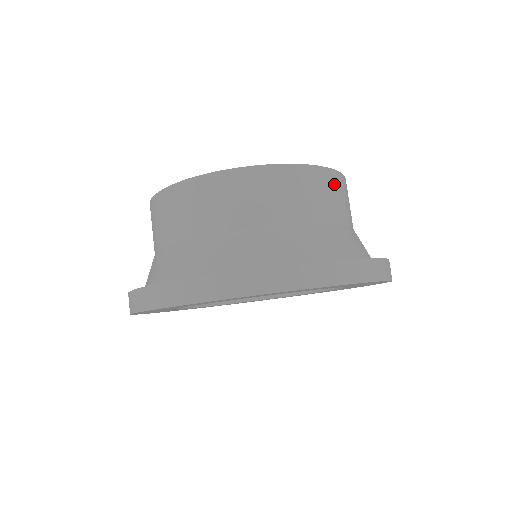
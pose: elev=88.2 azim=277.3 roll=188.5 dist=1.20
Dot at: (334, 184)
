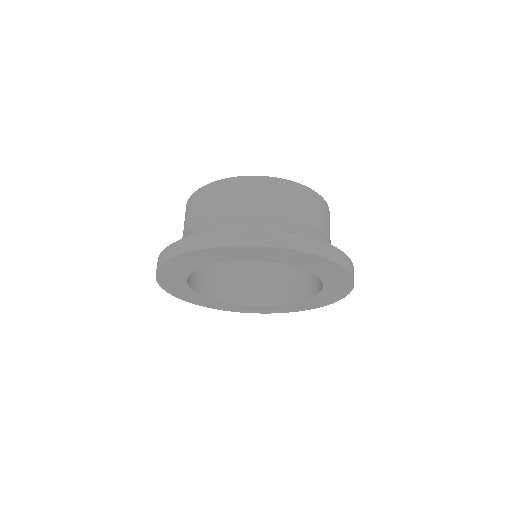
Dot at: (321, 205)
